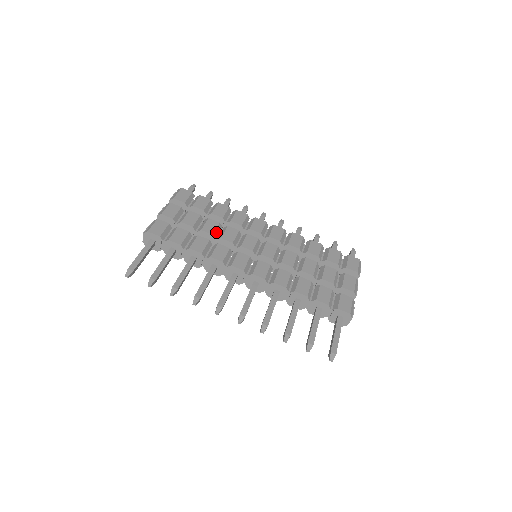
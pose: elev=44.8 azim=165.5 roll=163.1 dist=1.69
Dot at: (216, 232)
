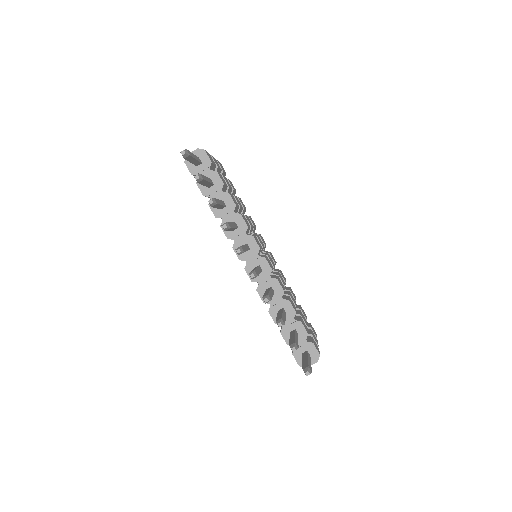
Dot at: (240, 209)
